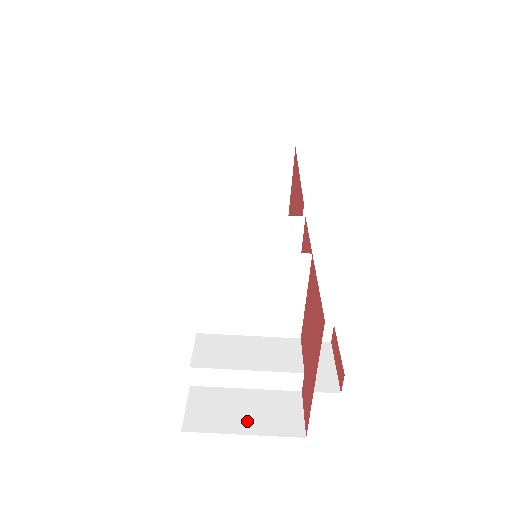
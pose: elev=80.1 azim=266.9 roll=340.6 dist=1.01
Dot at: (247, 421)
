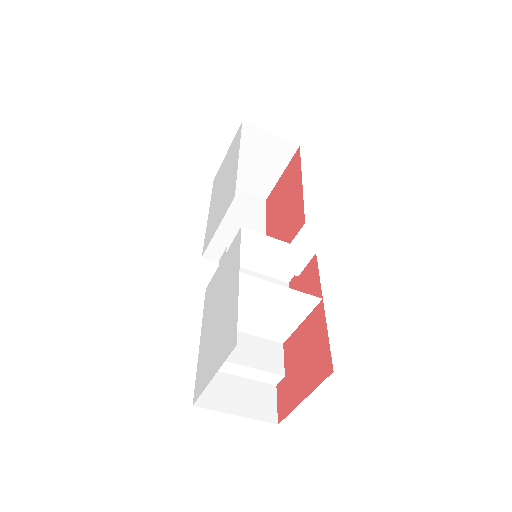
Dot at: (239, 405)
